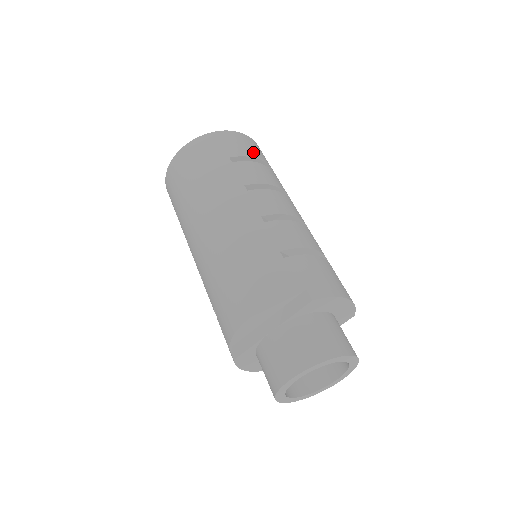
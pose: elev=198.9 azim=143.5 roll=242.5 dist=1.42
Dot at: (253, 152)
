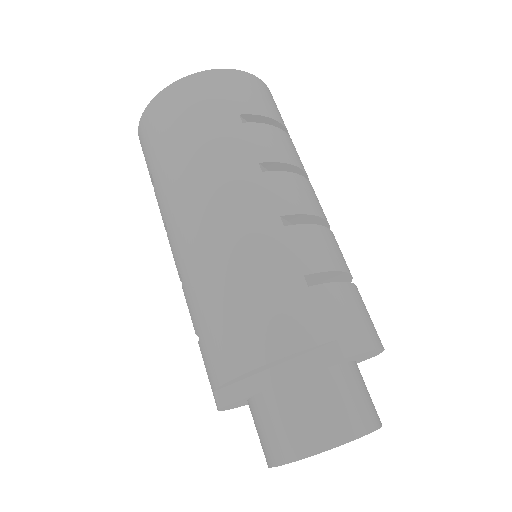
Dot at: (270, 109)
